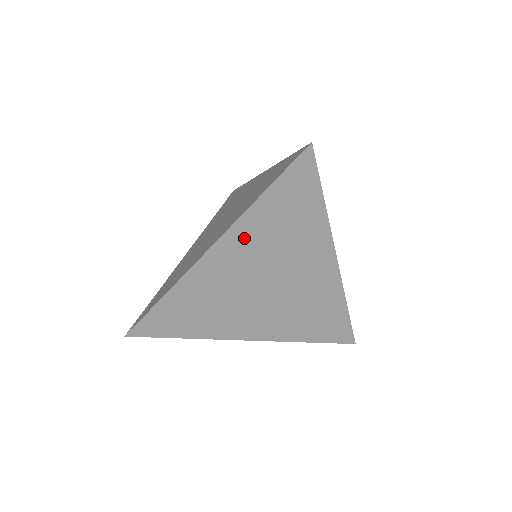
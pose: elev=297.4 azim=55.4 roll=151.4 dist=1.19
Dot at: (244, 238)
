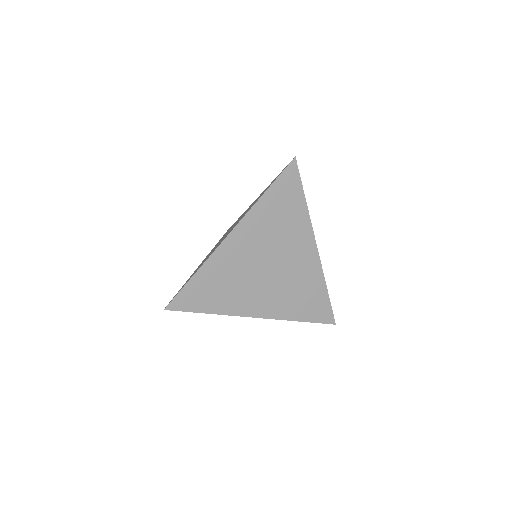
Dot at: (253, 225)
